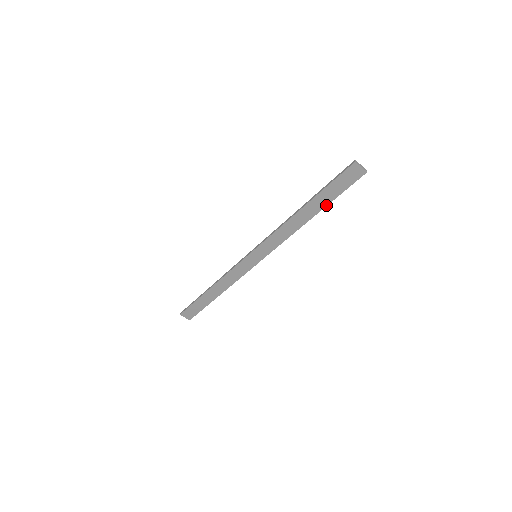
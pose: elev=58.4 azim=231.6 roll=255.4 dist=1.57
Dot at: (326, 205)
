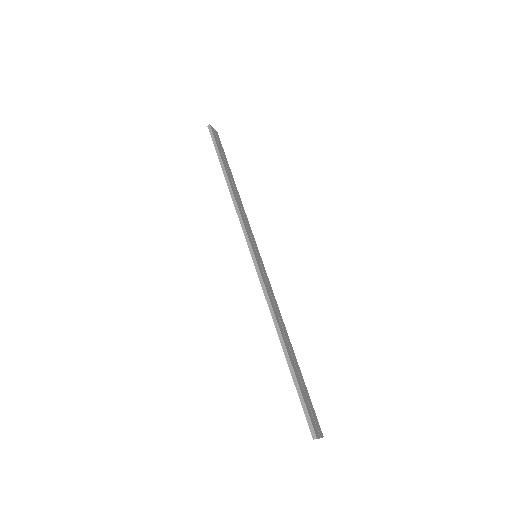
Dot at: occluded
